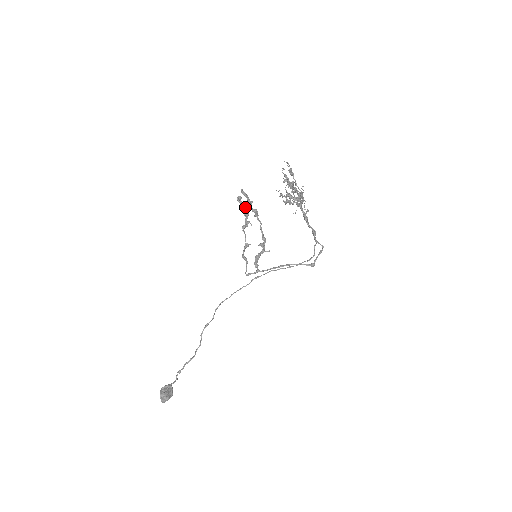
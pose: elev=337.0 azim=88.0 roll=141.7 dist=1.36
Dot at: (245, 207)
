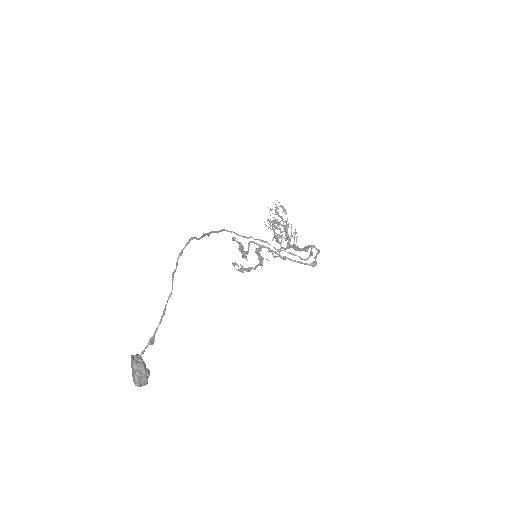
Dot at: (239, 243)
